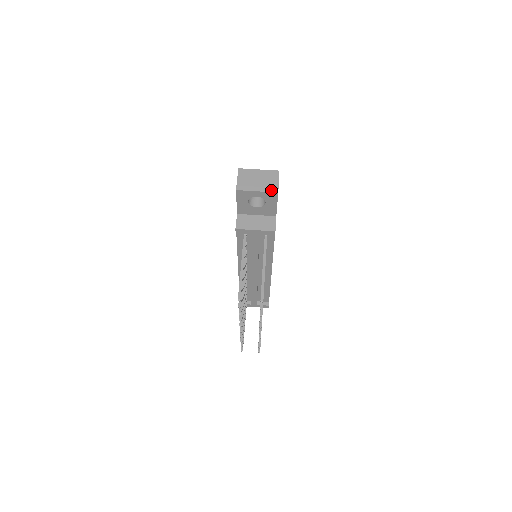
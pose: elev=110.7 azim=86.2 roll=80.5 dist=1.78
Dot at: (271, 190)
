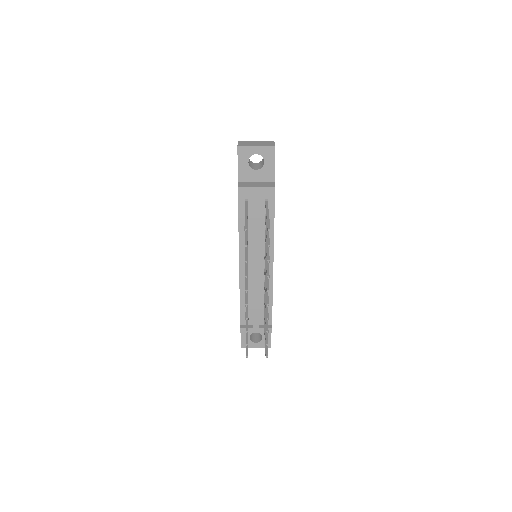
Dot at: (269, 146)
